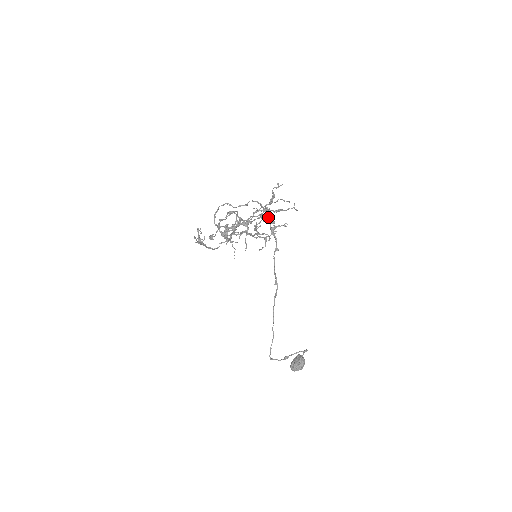
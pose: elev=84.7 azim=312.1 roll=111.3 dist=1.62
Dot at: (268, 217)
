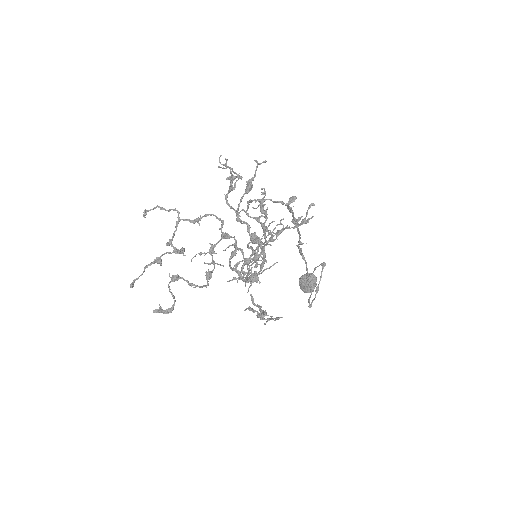
Dot at: (281, 201)
